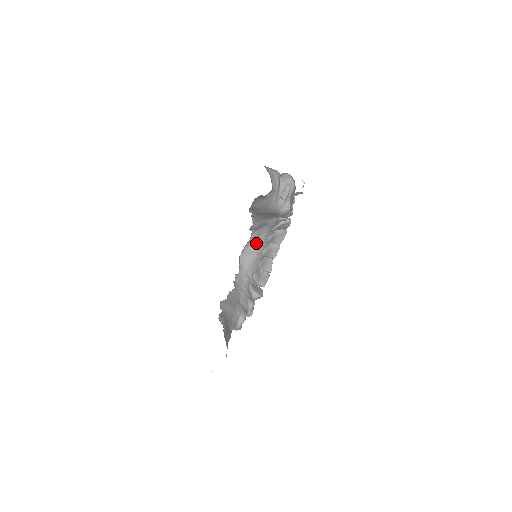
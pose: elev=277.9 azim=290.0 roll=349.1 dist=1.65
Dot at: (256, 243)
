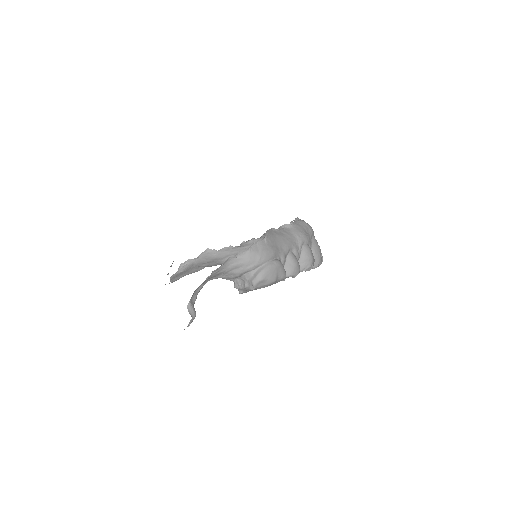
Dot at: occluded
